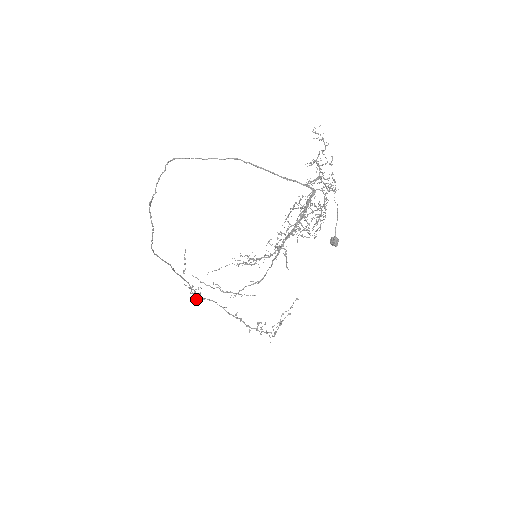
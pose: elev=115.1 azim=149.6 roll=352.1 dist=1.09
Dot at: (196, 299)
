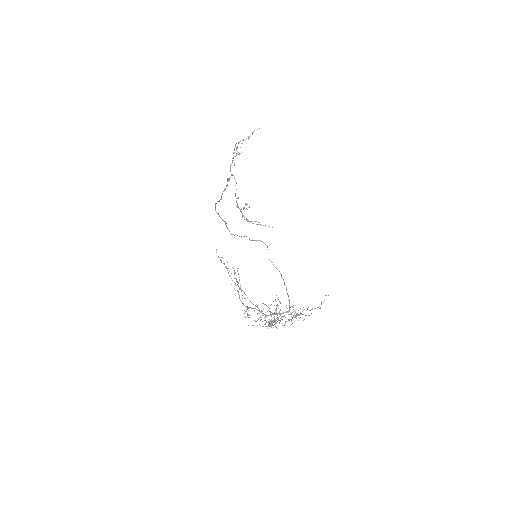
Dot at: (230, 166)
